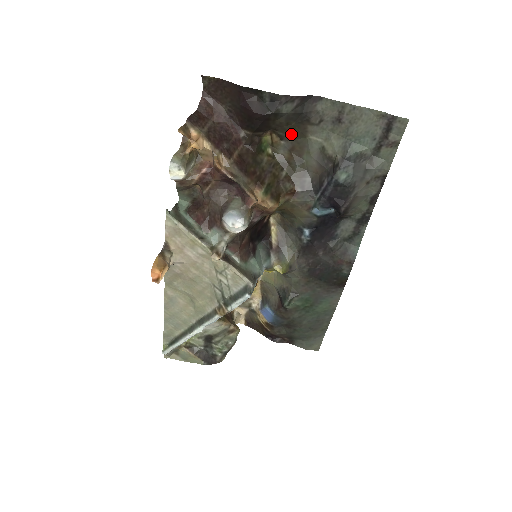
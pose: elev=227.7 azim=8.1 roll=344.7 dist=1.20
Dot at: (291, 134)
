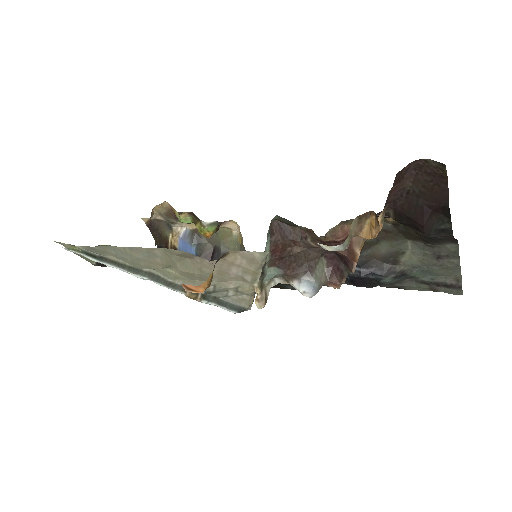
Dot at: (405, 232)
